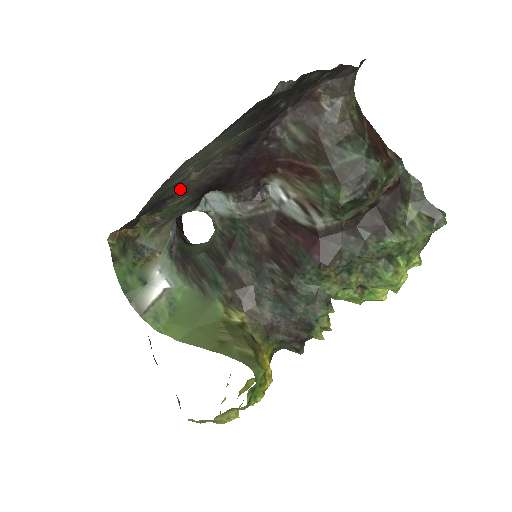
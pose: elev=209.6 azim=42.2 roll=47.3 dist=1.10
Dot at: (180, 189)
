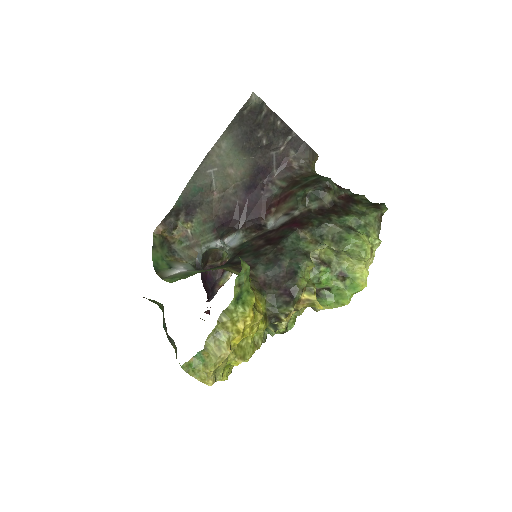
Dot at: (206, 201)
